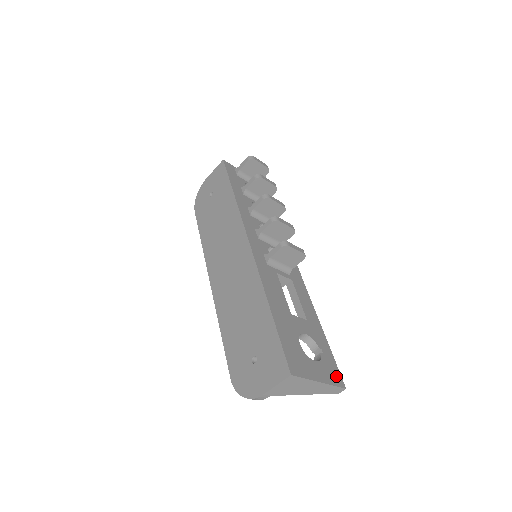
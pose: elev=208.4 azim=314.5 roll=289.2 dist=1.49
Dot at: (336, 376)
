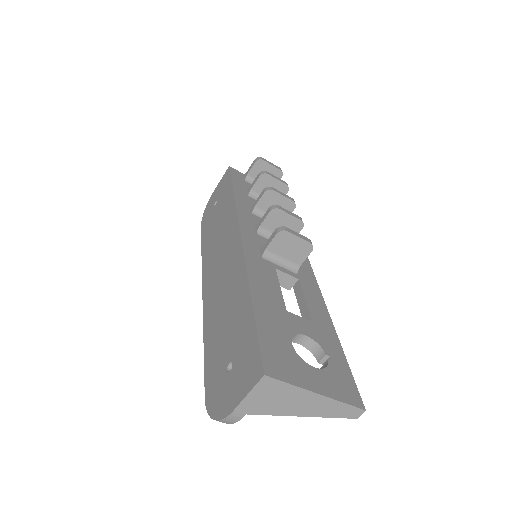
Dot at: (350, 392)
